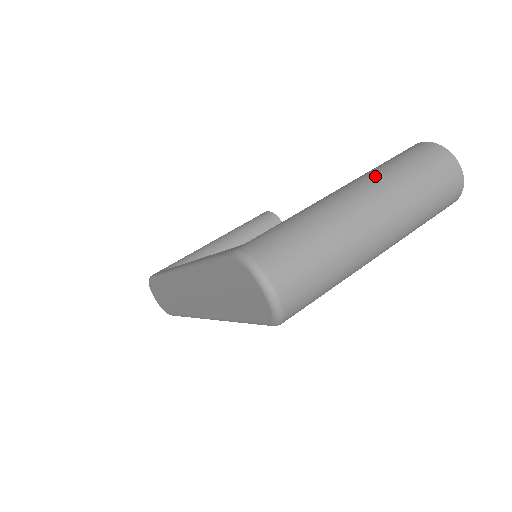
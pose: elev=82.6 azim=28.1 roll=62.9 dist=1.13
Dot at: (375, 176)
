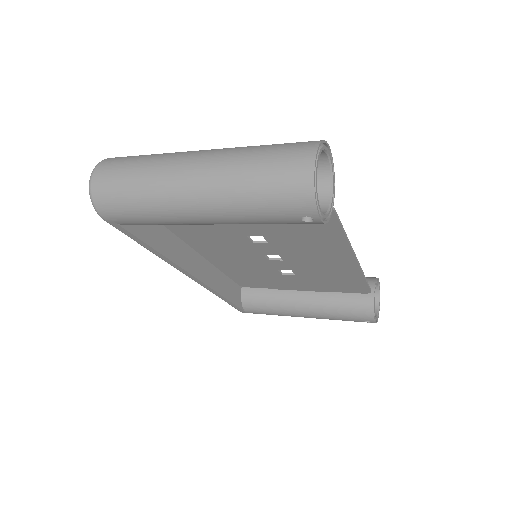
Dot at: (237, 147)
